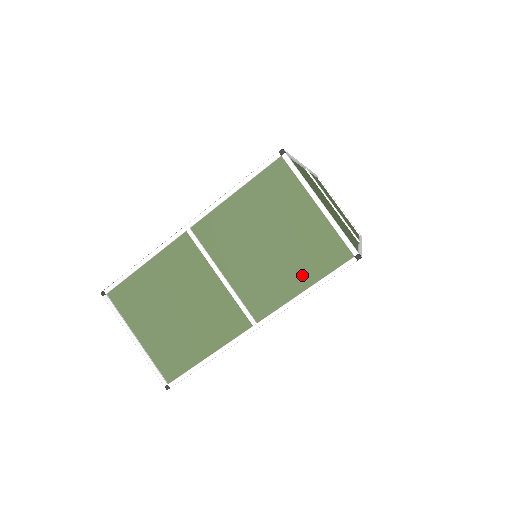
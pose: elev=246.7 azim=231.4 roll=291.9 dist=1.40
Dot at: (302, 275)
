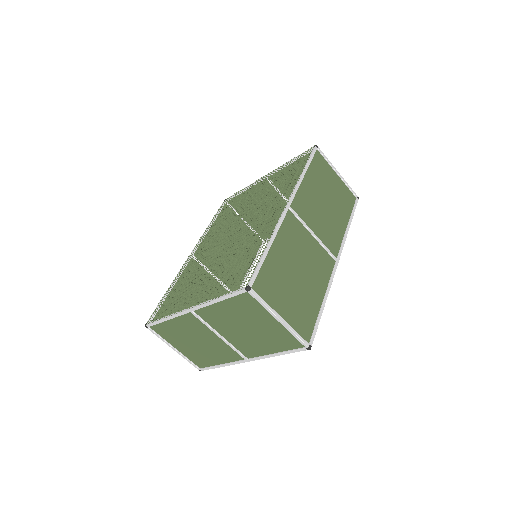
Dot at: (273, 347)
